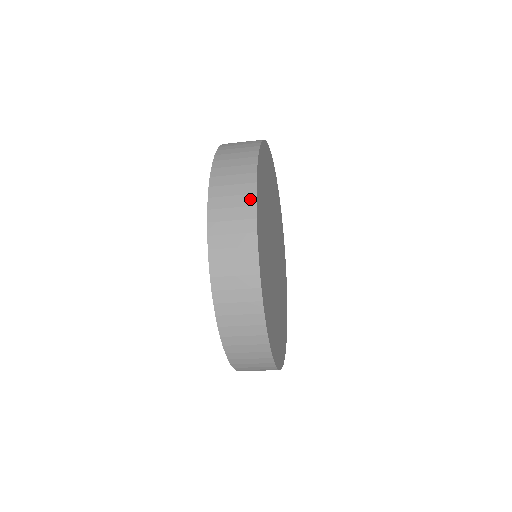
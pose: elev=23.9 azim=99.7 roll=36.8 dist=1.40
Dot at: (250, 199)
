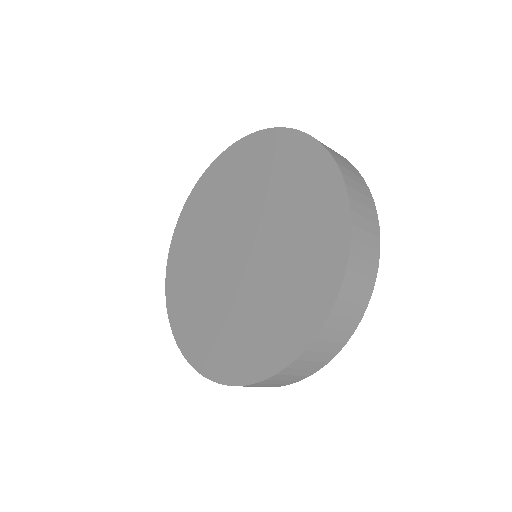
Dot at: (330, 358)
